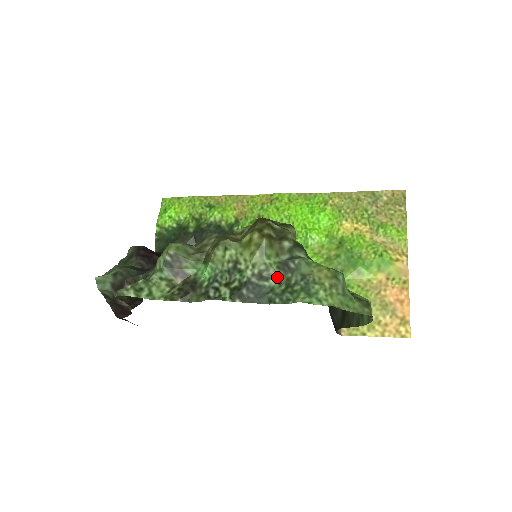
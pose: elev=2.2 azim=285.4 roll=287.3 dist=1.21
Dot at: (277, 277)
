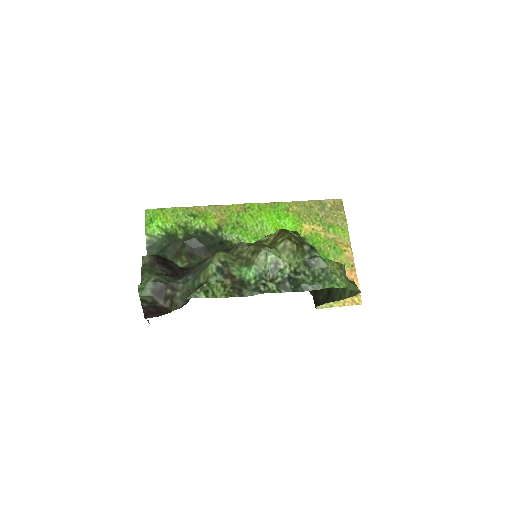
Dot at: (305, 272)
